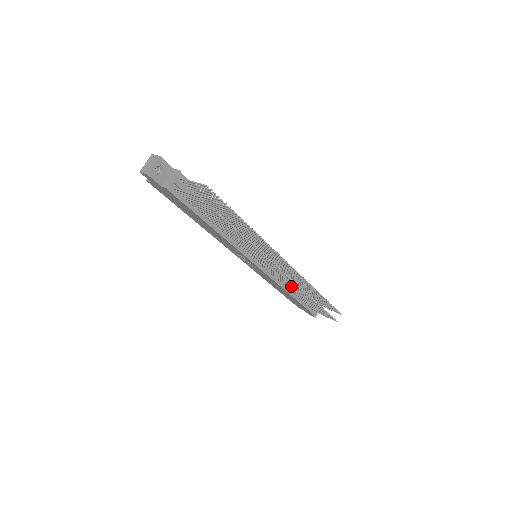
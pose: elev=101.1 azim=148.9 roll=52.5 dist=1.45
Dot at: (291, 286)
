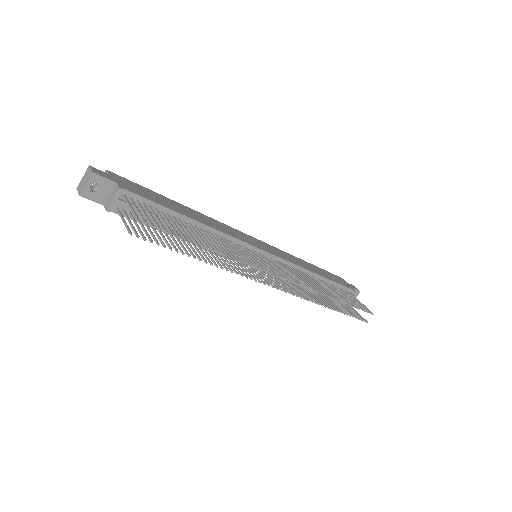
Dot at: (302, 289)
